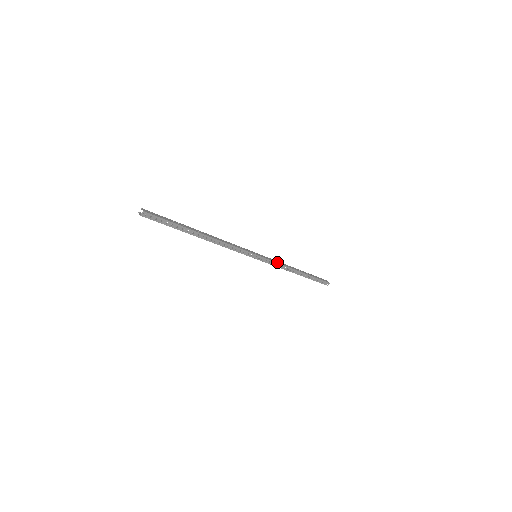
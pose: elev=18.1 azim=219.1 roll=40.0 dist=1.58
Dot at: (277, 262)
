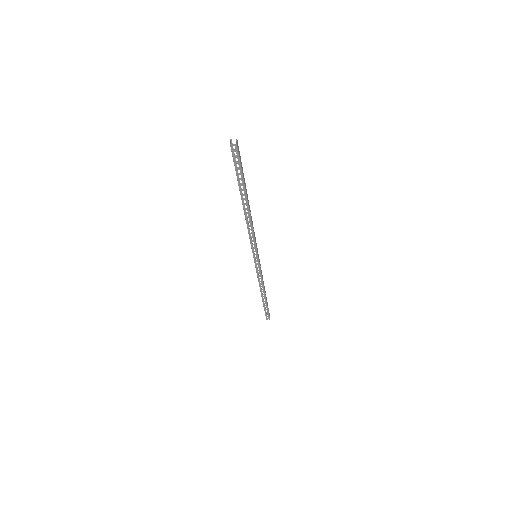
Dot at: occluded
